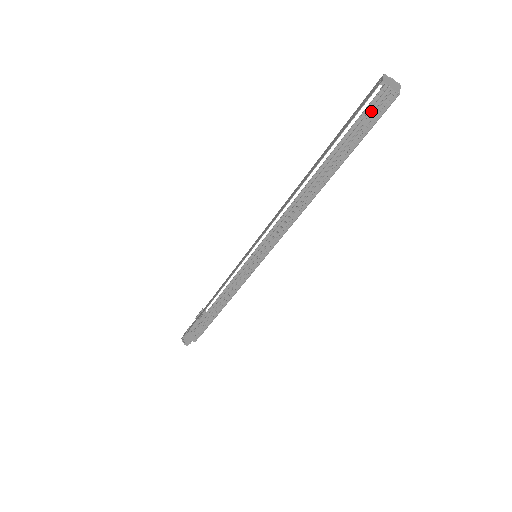
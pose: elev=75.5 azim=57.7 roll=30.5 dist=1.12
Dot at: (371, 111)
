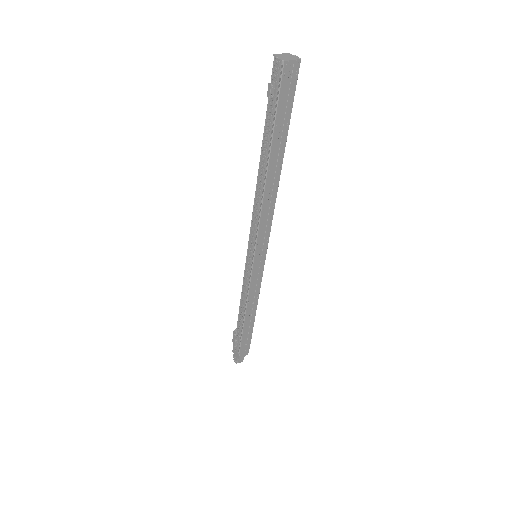
Dot at: (272, 84)
